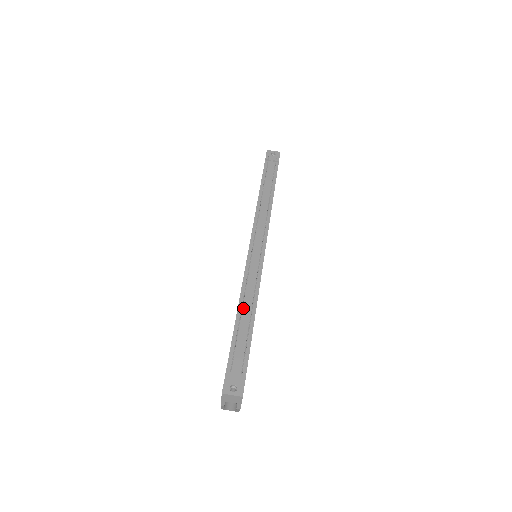
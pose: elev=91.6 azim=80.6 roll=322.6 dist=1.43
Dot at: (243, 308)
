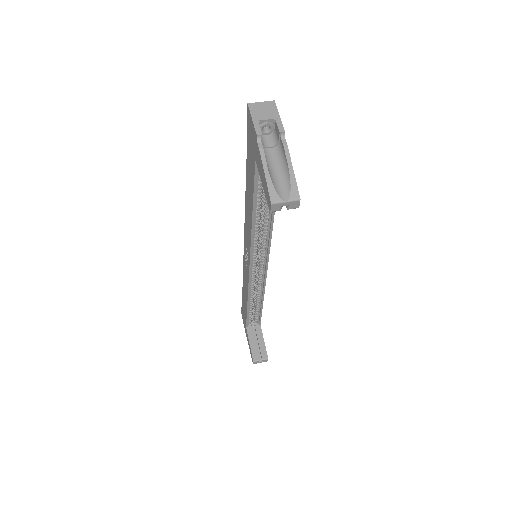
Dot at: occluded
